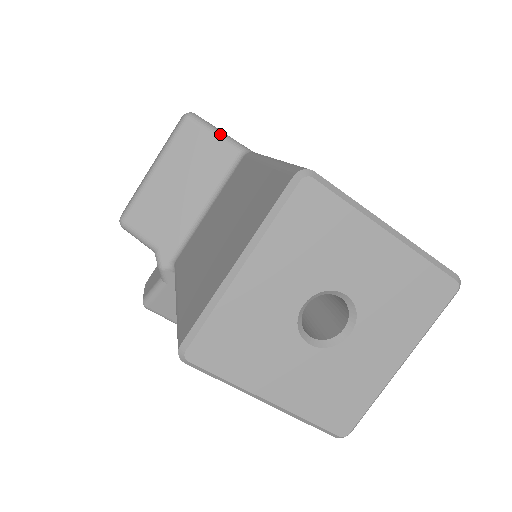
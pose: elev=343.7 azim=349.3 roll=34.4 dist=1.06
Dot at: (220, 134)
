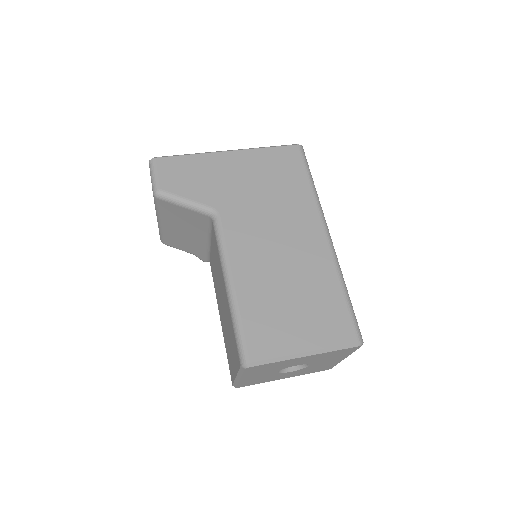
Dot at: (187, 205)
